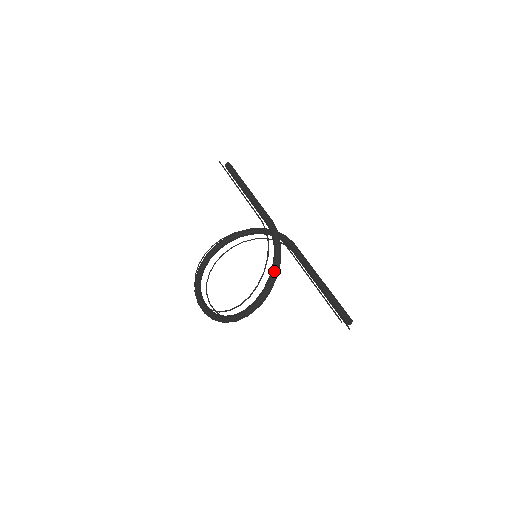
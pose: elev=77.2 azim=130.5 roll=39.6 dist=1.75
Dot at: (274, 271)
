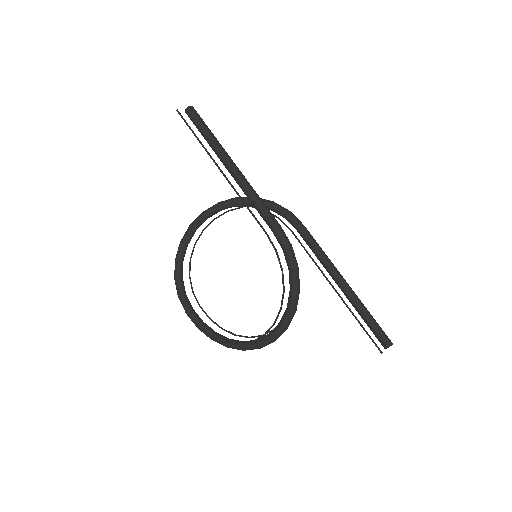
Dot at: (293, 304)
